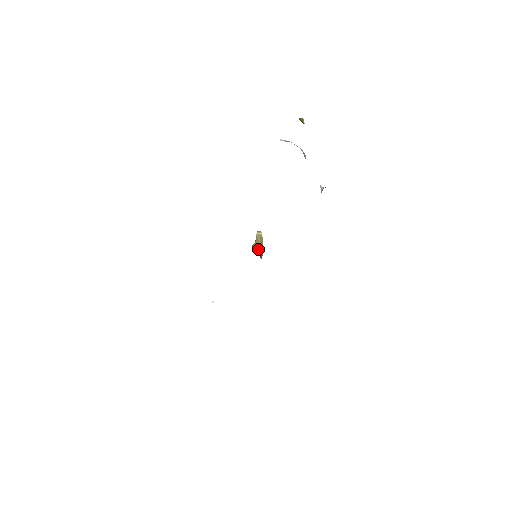
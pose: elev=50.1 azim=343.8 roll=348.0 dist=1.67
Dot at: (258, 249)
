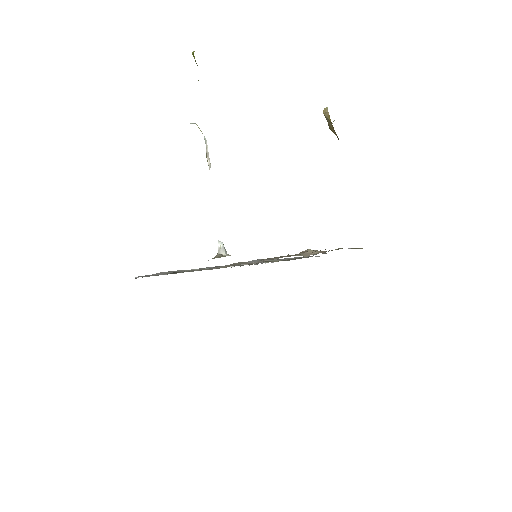
Dot at: occluded
